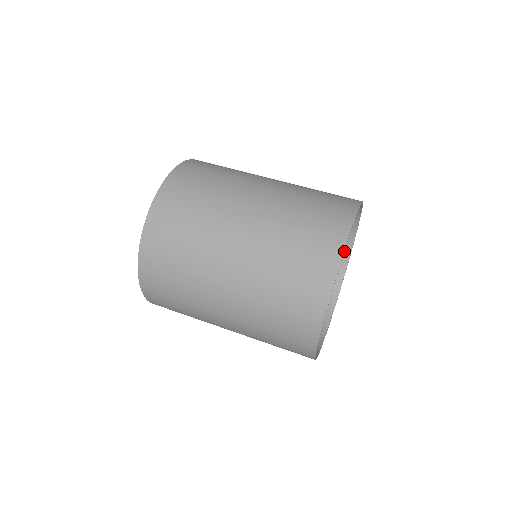
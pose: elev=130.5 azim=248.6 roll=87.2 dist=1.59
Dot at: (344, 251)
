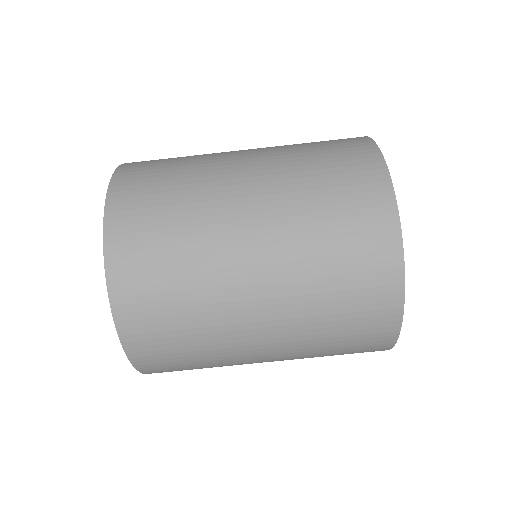
Dot at: occluded
